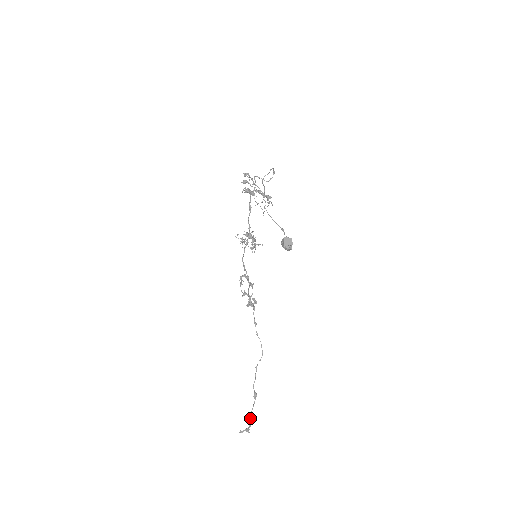
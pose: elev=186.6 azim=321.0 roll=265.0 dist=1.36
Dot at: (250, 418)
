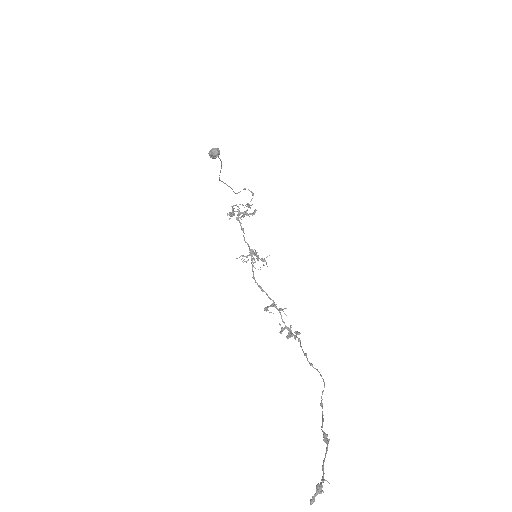
Dot at: (322, 470)
